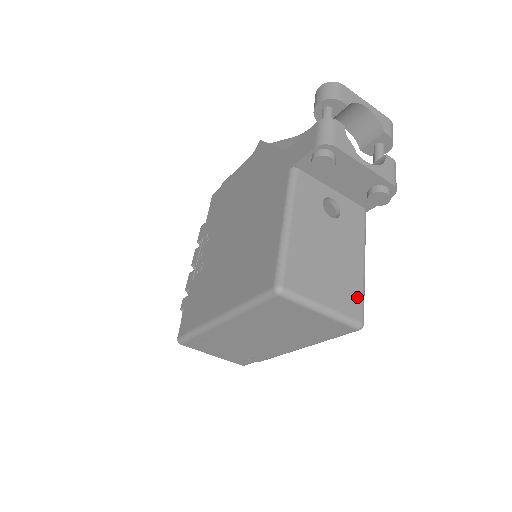
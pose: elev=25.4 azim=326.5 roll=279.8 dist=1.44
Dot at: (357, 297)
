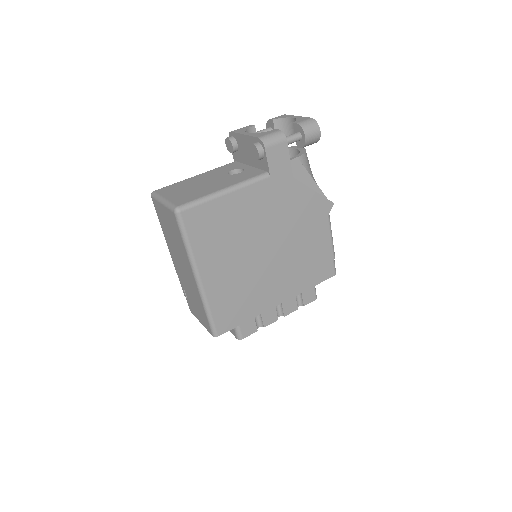
Dot at: (192, 199)
